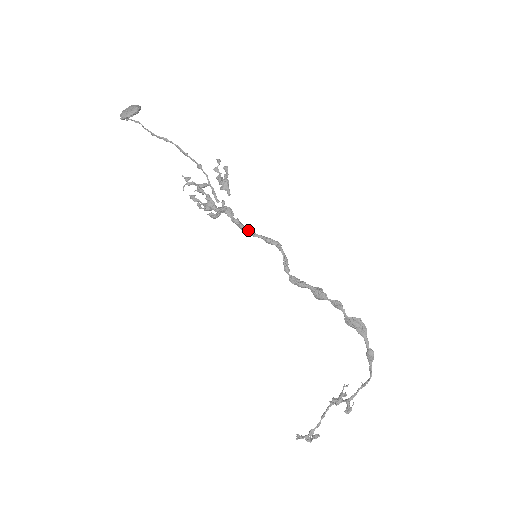
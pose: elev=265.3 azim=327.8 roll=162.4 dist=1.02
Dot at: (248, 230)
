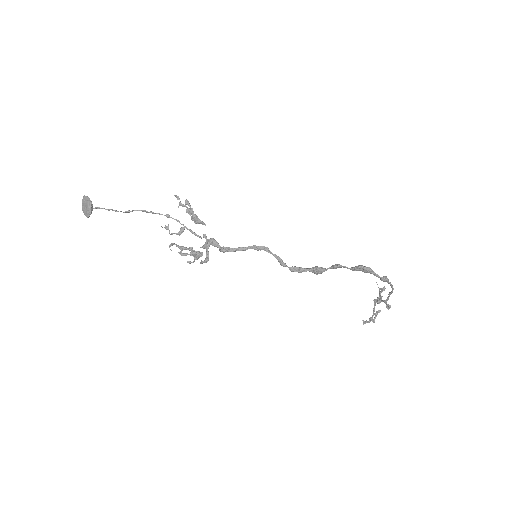
Dot at: (237, 250)
